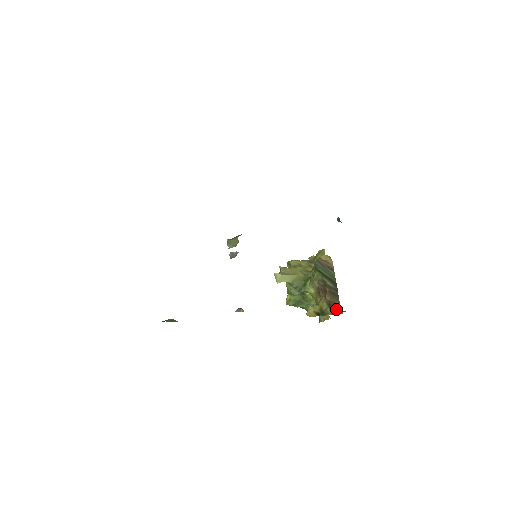
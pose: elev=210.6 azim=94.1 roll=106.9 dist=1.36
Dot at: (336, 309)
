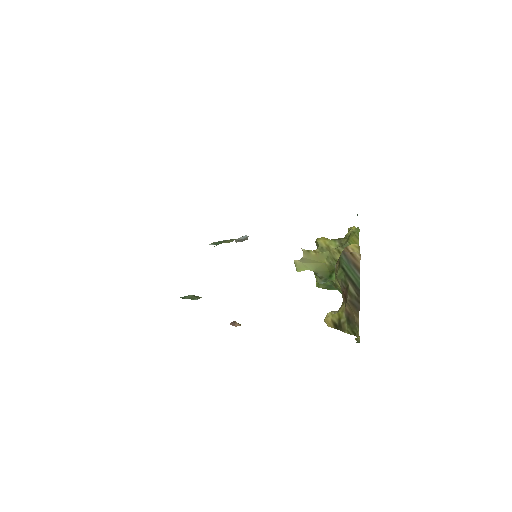
Dot at: (353, 328)
